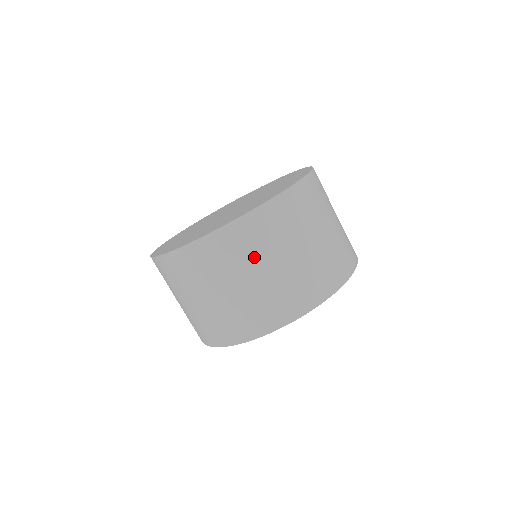
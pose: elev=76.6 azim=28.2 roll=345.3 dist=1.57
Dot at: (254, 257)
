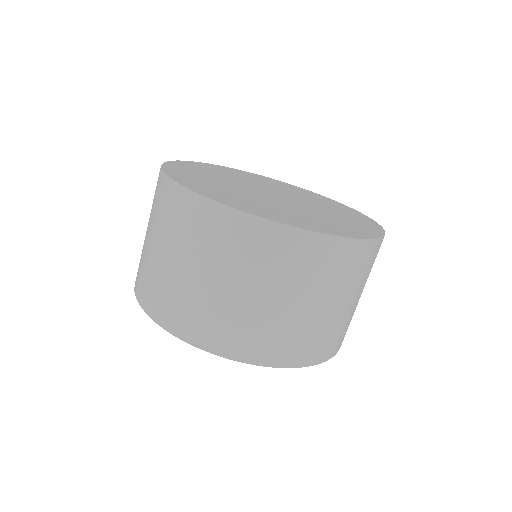
Dot at: (197, 249)
